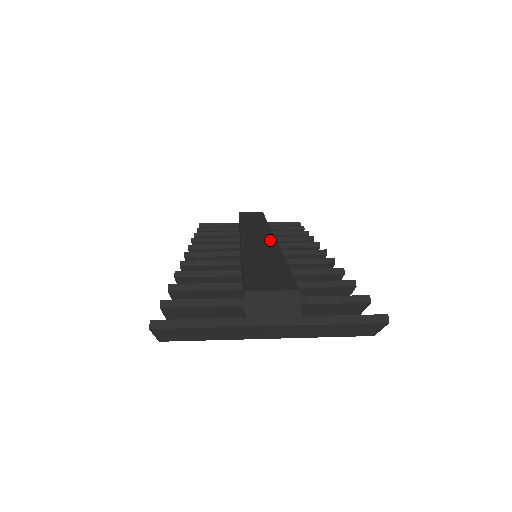
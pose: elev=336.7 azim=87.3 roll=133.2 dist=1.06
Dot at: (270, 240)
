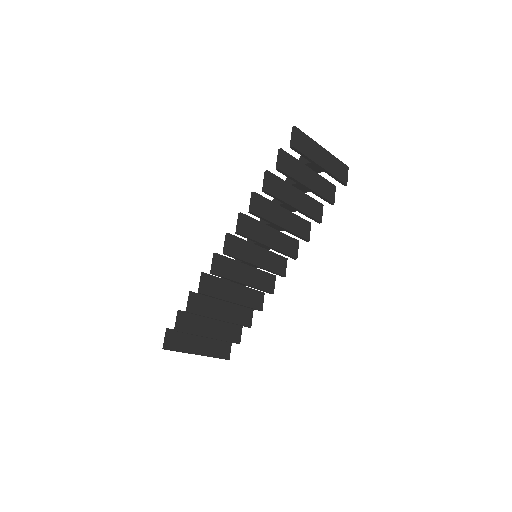
Dot at: occluded
